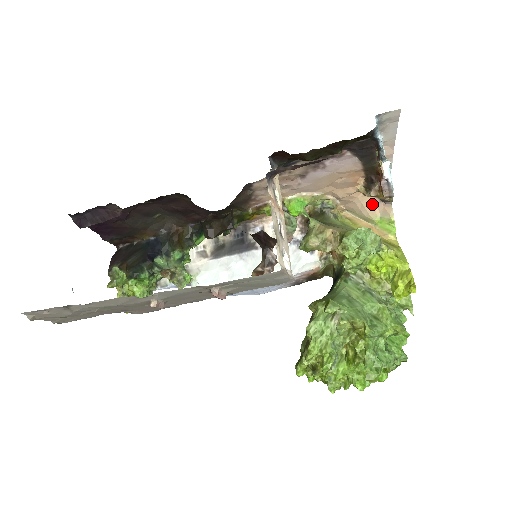
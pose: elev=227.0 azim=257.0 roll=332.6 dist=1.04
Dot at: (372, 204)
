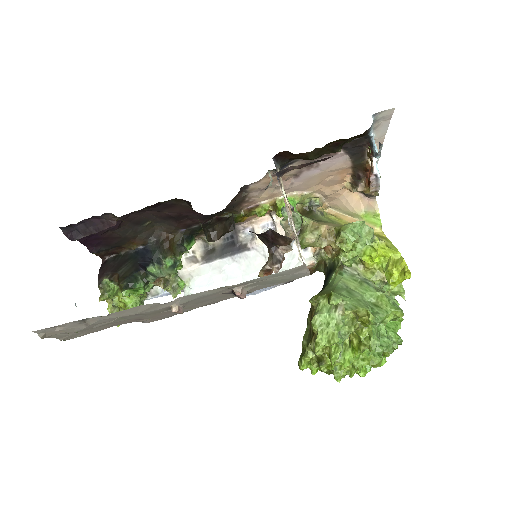
Dot at: (356, 200)
